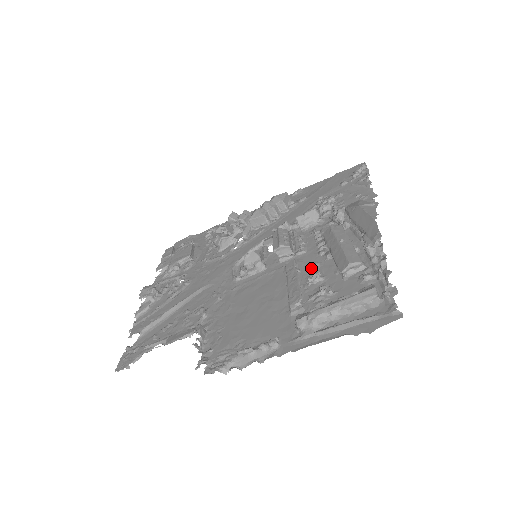
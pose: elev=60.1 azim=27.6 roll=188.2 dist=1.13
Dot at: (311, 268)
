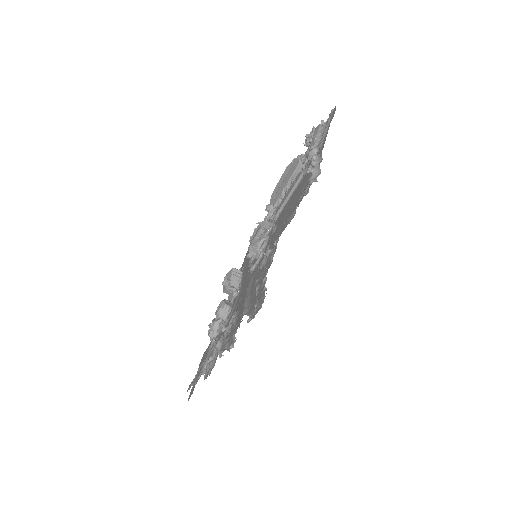
Dot at: occluded
